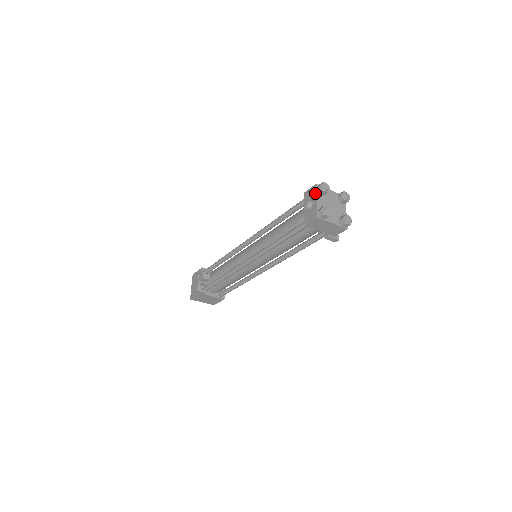
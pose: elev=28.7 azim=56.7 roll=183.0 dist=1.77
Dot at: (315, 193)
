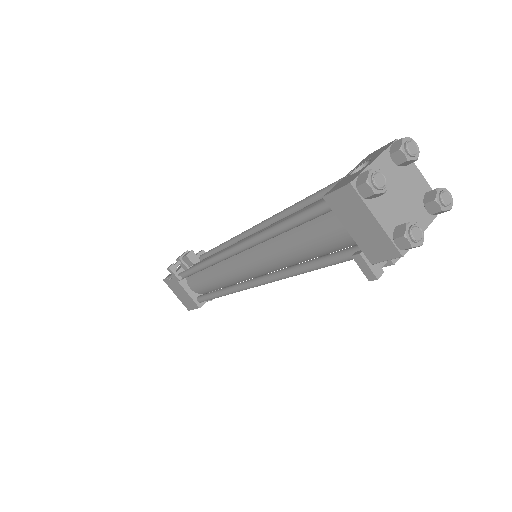
Dot at: (382, 150)
